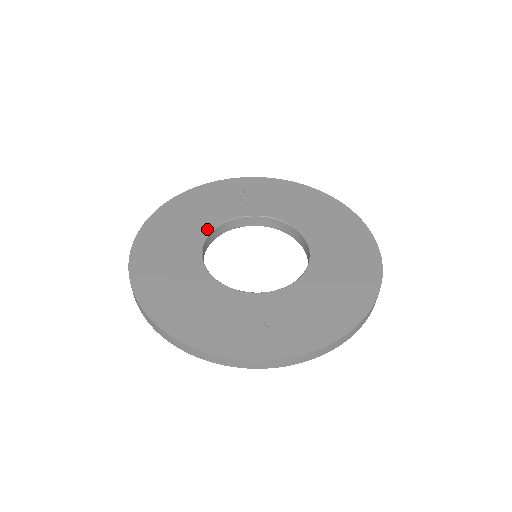
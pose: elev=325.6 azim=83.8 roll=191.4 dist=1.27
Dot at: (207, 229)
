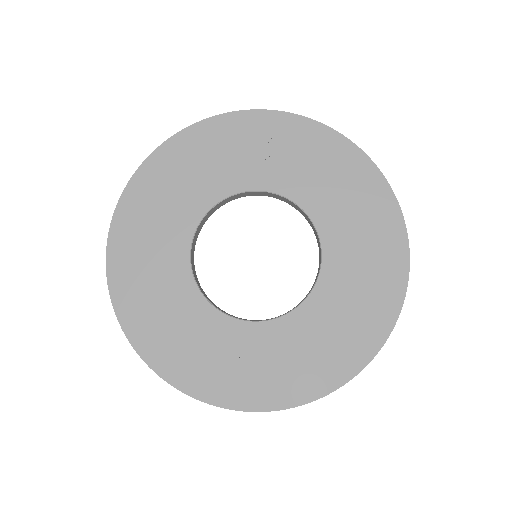
Dot at: (205, 205)
